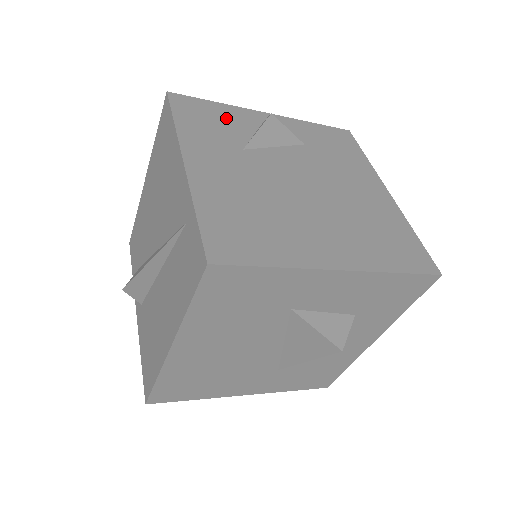
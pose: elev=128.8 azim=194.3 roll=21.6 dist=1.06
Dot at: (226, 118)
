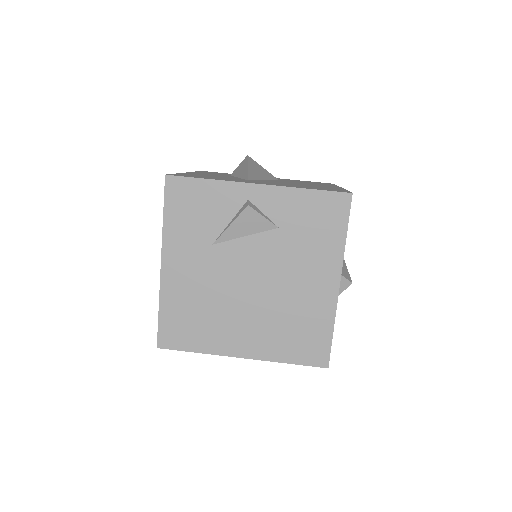
Dot at: (210, 203)
